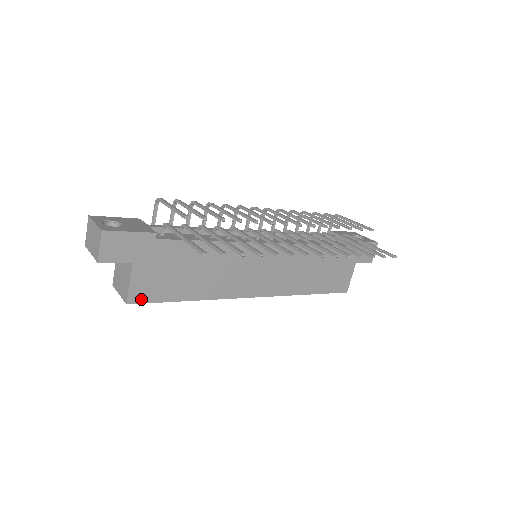
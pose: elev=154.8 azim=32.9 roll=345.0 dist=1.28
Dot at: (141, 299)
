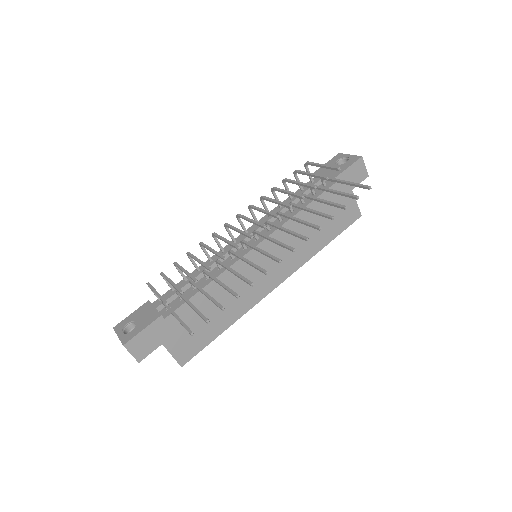
Dot at: (189, 357)
